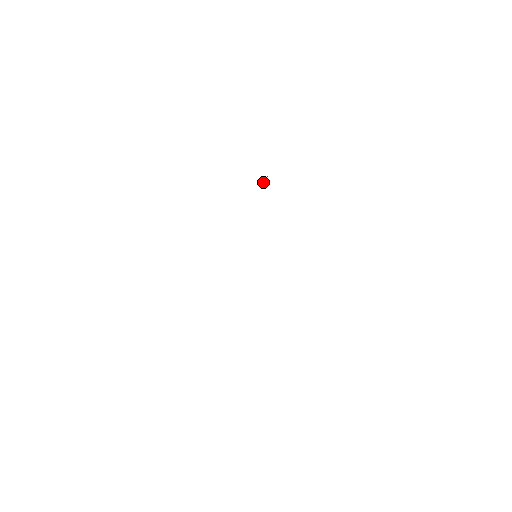
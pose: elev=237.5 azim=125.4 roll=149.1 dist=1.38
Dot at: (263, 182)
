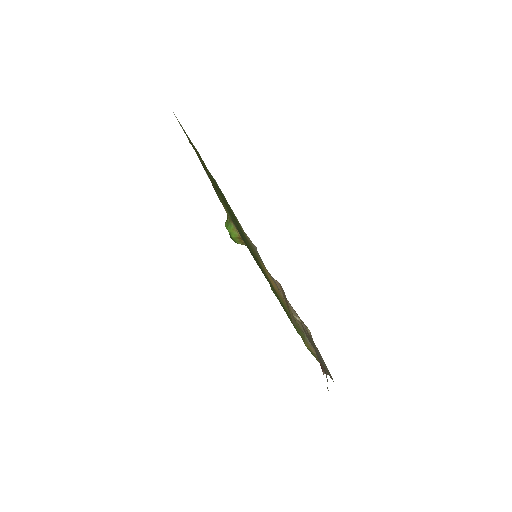
Dot at: (245, 244)
